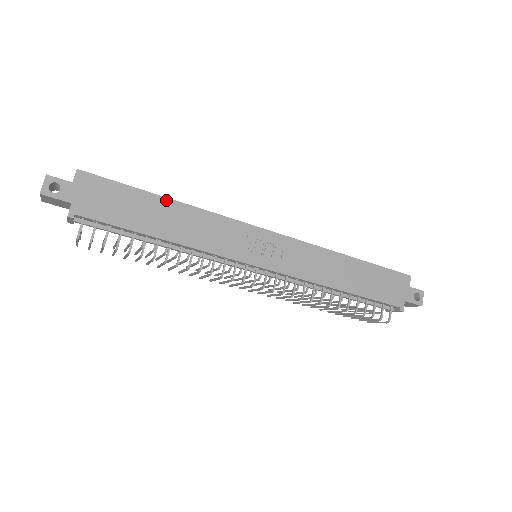
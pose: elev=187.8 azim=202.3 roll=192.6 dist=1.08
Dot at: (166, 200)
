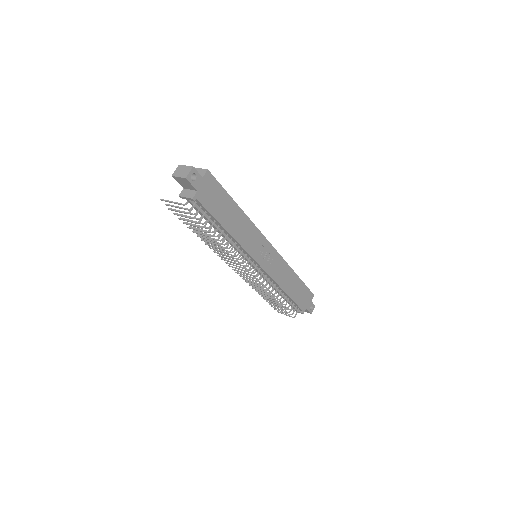
Dot at: (238, 207)
